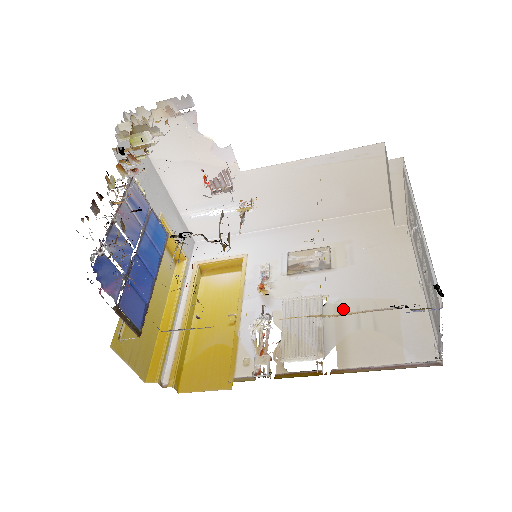
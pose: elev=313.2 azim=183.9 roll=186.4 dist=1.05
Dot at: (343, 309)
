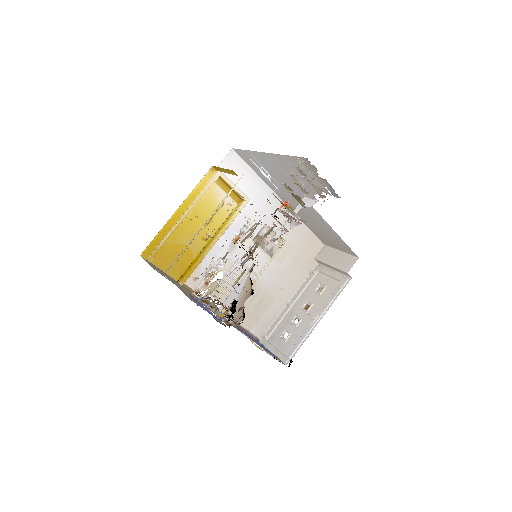
Dot at: (255, 286)
